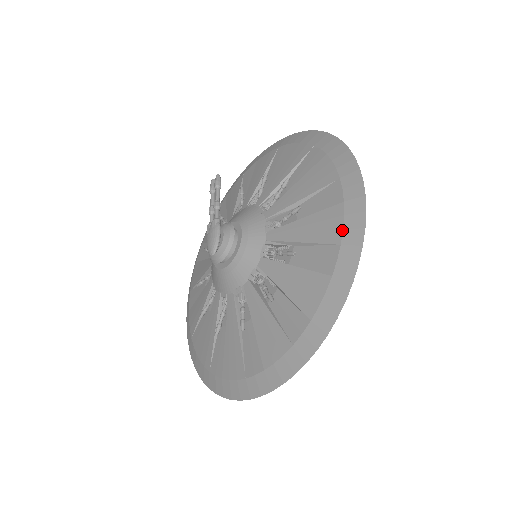
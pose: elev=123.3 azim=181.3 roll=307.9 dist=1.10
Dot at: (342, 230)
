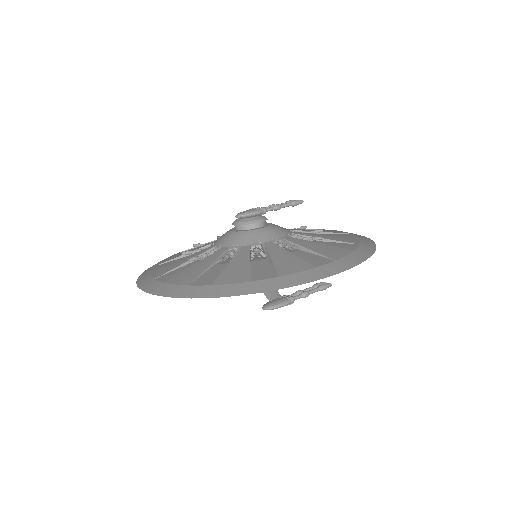
Dot at: (291, 273)
